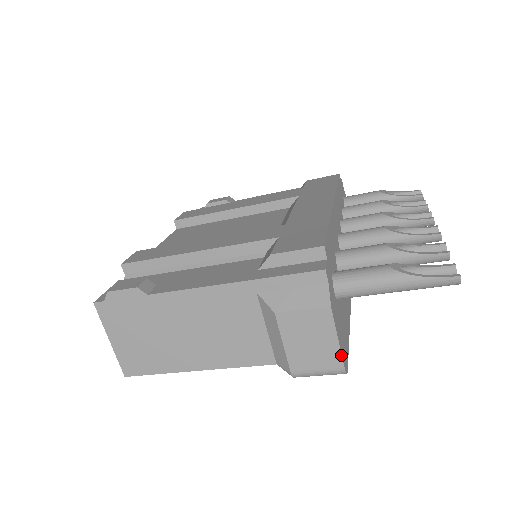
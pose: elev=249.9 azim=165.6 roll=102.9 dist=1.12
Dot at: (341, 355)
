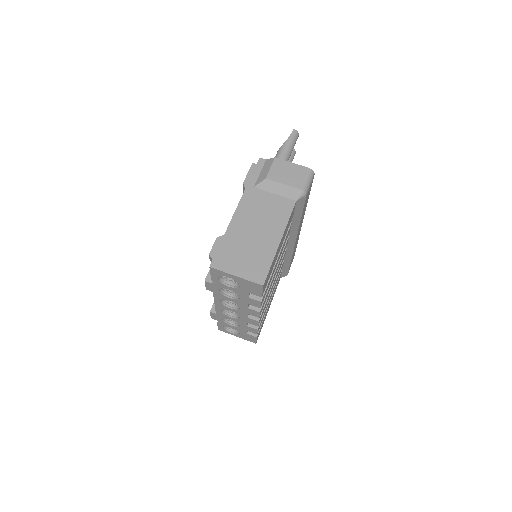
Dot at: (301, 166)
